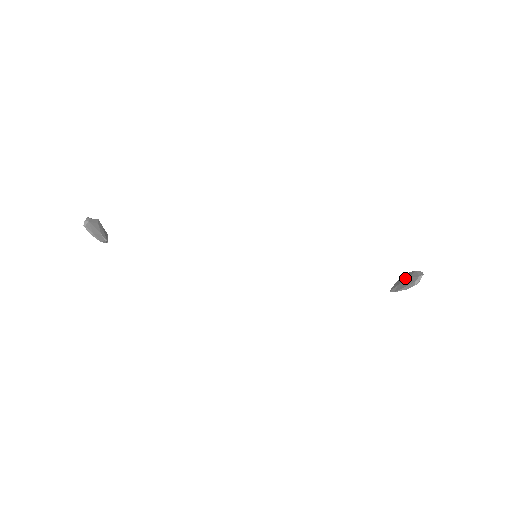
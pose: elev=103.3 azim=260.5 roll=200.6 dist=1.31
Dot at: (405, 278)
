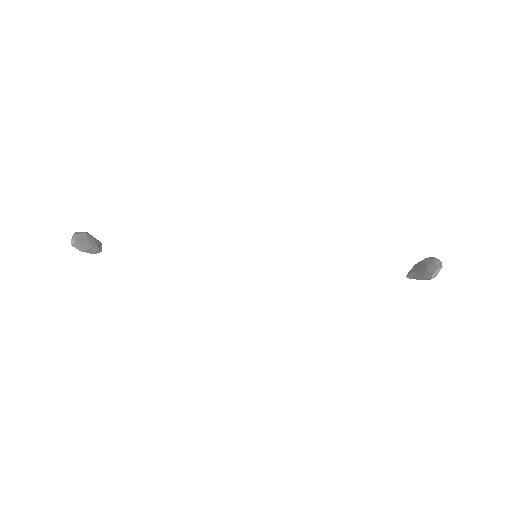
Dot at: (422, 266)
